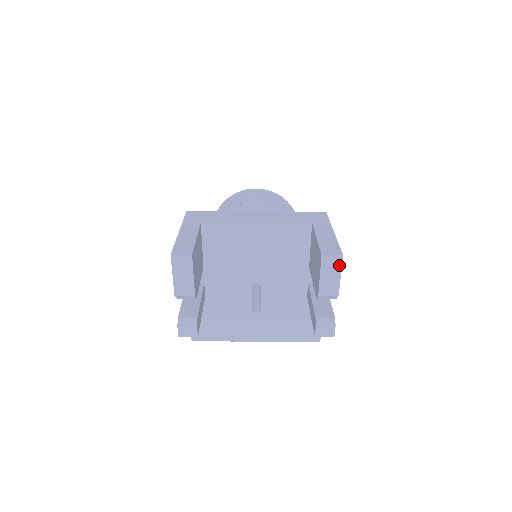
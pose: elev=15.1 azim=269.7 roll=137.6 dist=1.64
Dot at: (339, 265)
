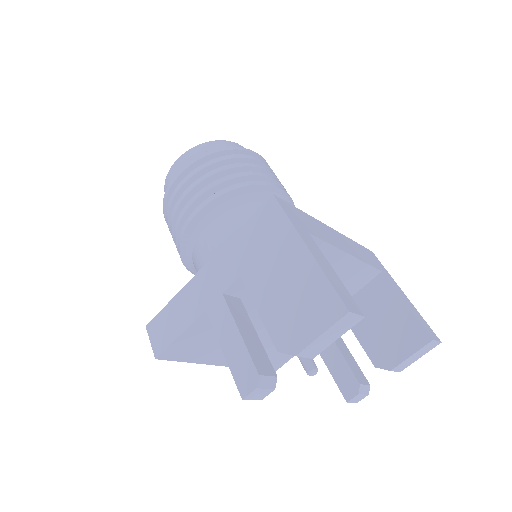
Dot at: (430, 349)
